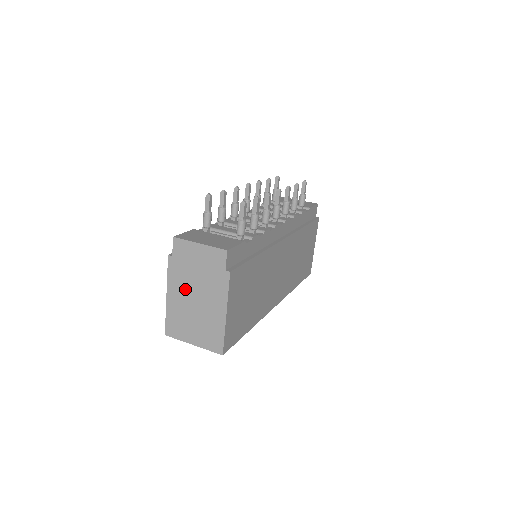
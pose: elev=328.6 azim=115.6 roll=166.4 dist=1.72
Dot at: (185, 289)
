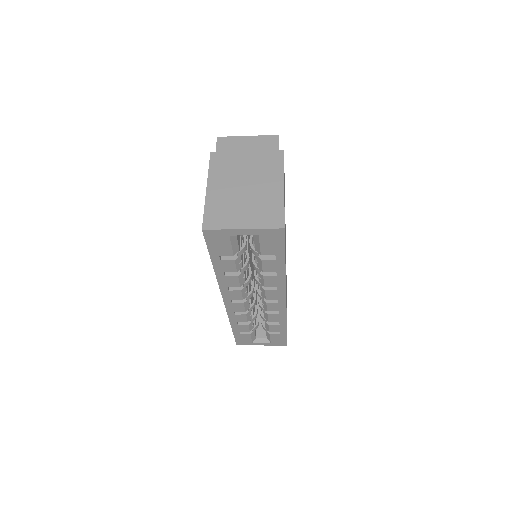
Dot at: (231, 176)
